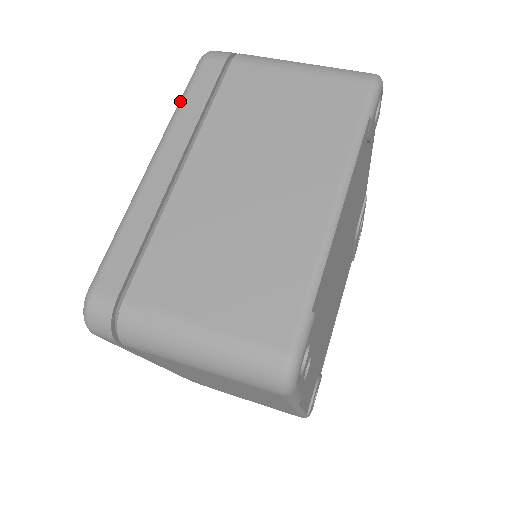
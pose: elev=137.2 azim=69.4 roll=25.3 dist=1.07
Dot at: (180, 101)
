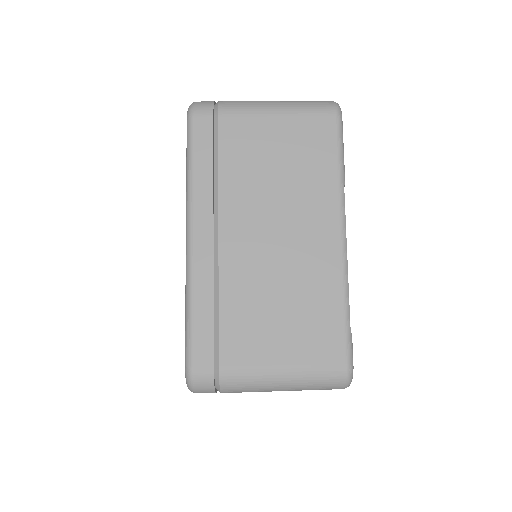
Dot at: occluded
